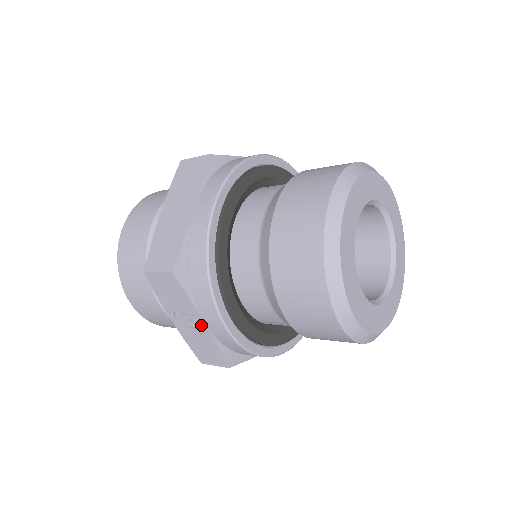
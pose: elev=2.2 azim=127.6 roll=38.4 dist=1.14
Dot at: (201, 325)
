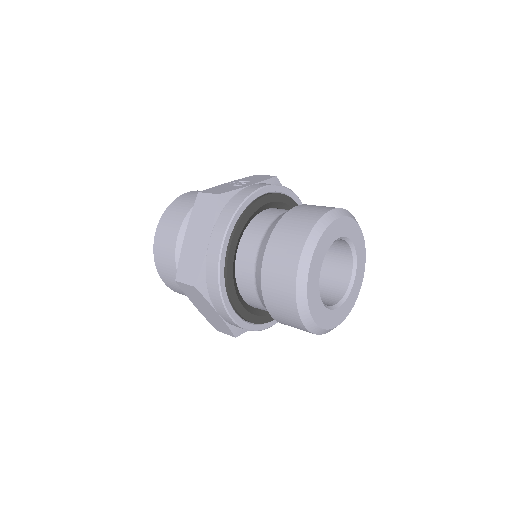
Dot at: occluded
